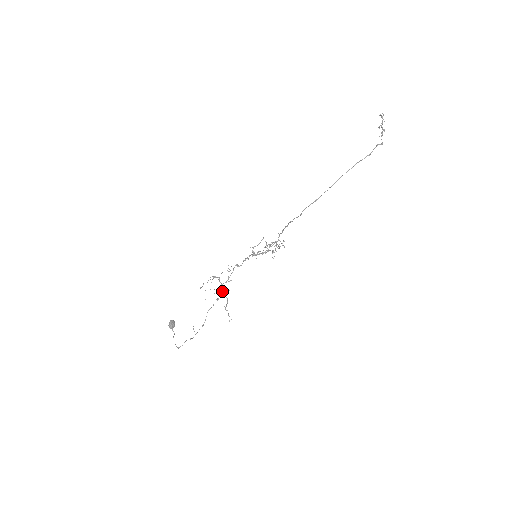
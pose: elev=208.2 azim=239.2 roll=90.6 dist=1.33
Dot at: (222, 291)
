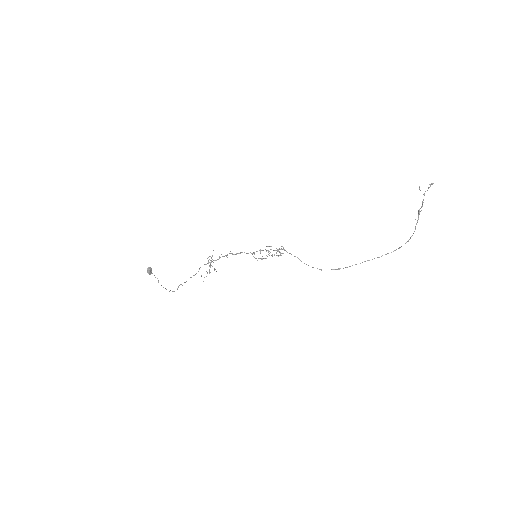
Dot at: occluded
